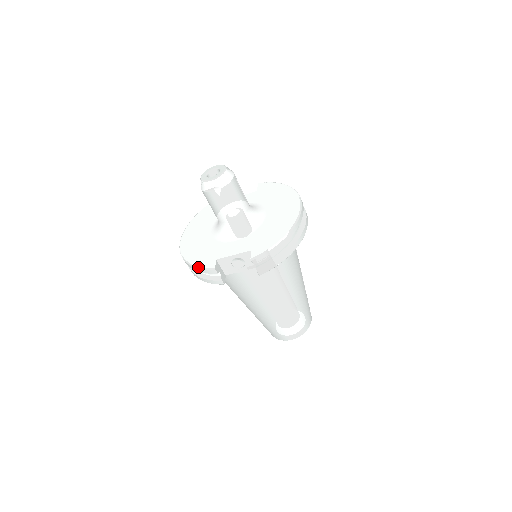
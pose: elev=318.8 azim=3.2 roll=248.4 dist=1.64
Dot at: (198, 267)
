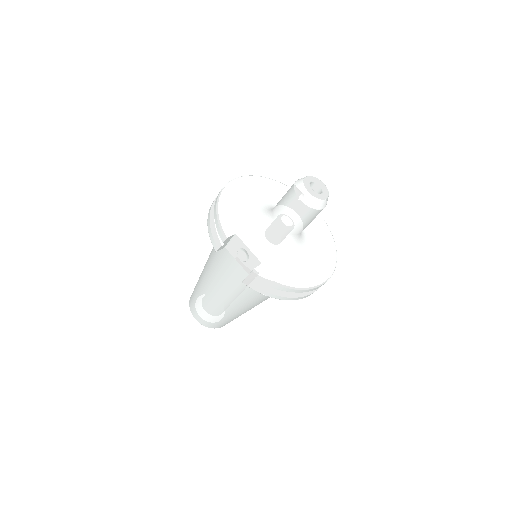
Dot at: (219, 219)
